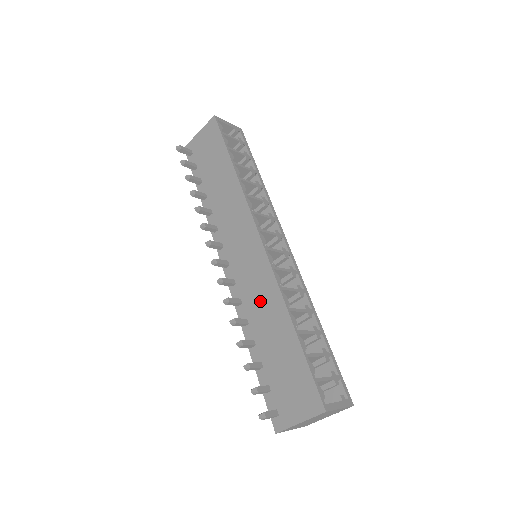
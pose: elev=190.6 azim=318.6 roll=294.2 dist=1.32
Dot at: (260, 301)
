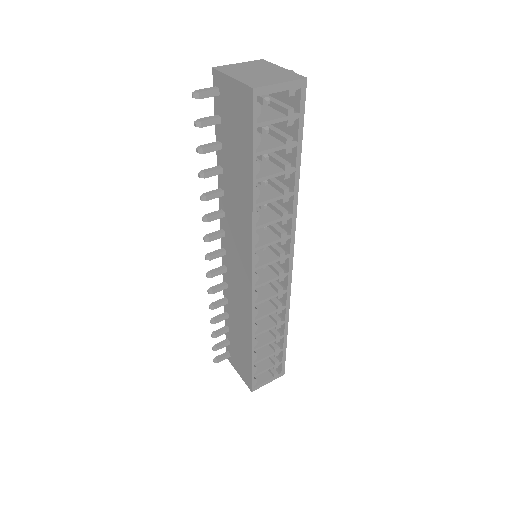
Dot at: (238, 307)
